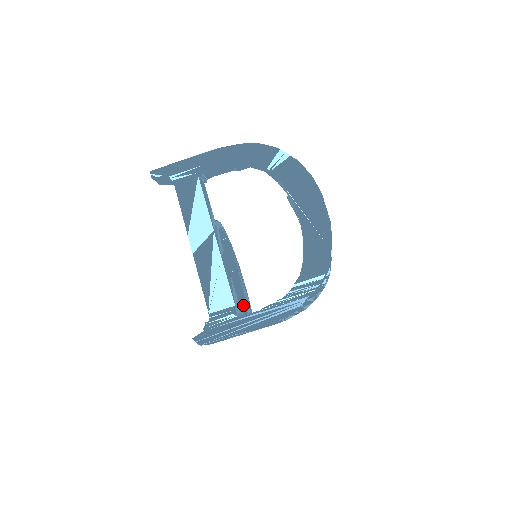
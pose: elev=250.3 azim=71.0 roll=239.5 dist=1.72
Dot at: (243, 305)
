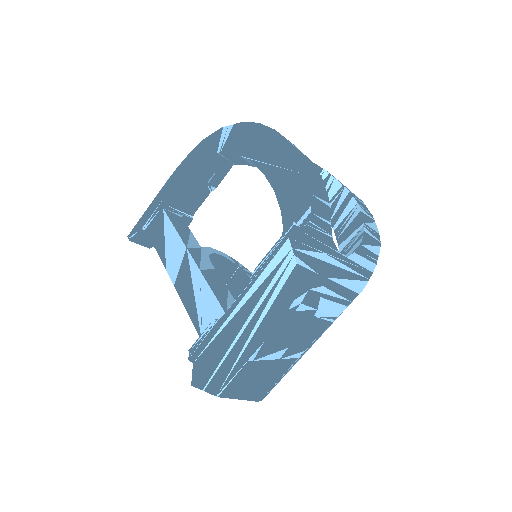
Dot at: occluded
